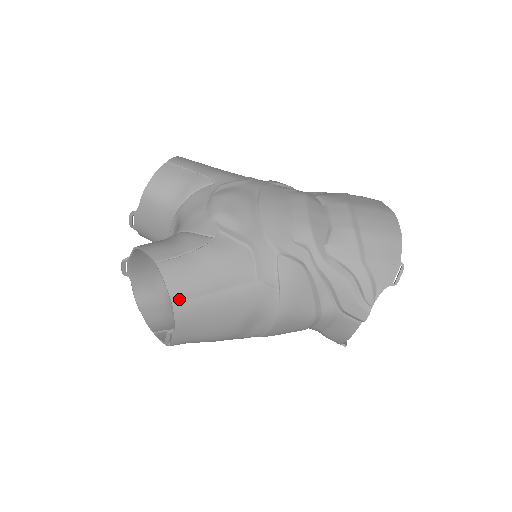
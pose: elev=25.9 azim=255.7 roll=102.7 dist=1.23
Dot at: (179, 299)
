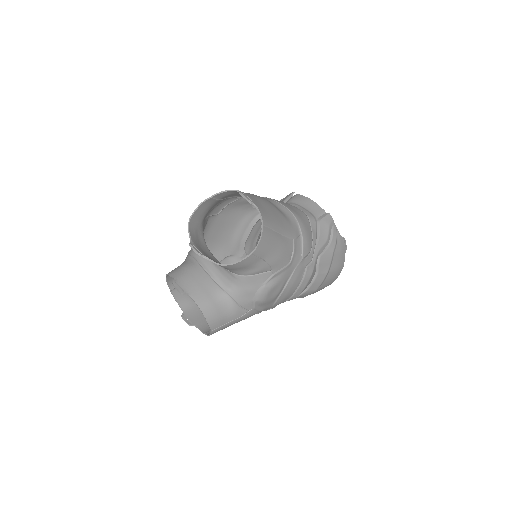
Dot at: occluded
